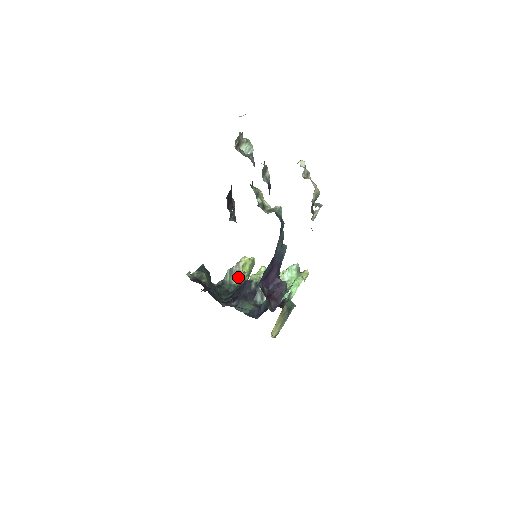
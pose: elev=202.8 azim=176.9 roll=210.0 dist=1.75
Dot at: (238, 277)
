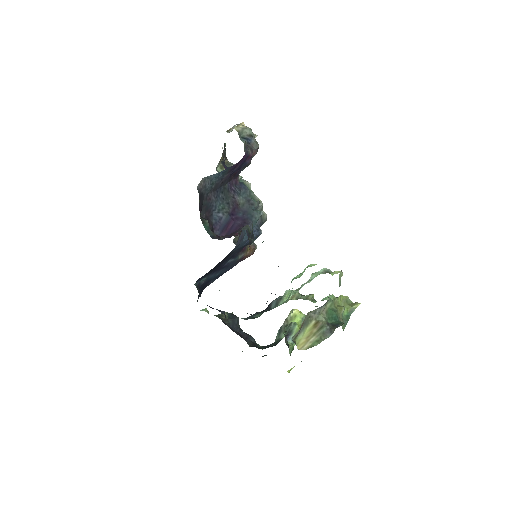
Dot at: occluded
